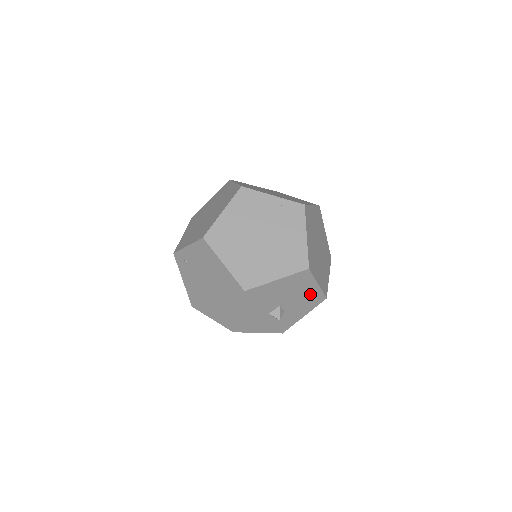
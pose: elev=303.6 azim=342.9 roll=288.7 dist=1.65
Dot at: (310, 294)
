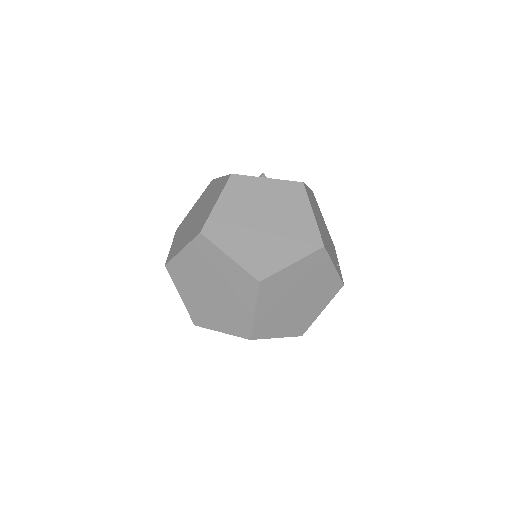
Dot at: occluded
